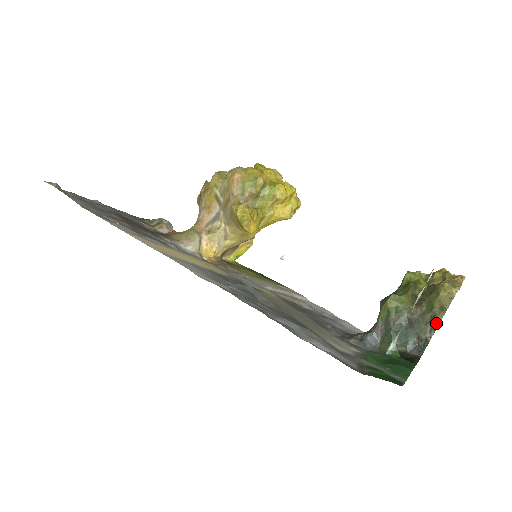
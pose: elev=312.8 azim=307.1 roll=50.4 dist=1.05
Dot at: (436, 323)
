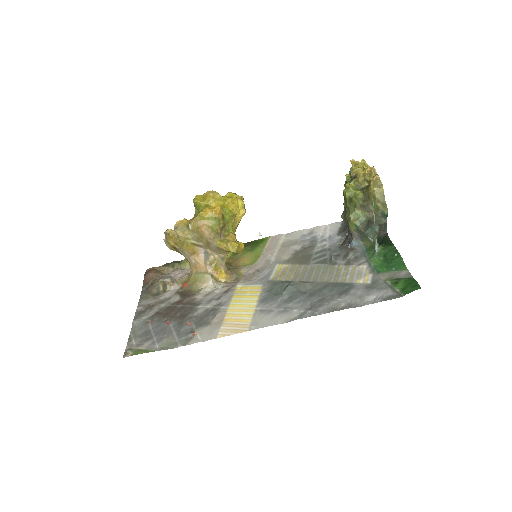
Dot at: (386, 215)
